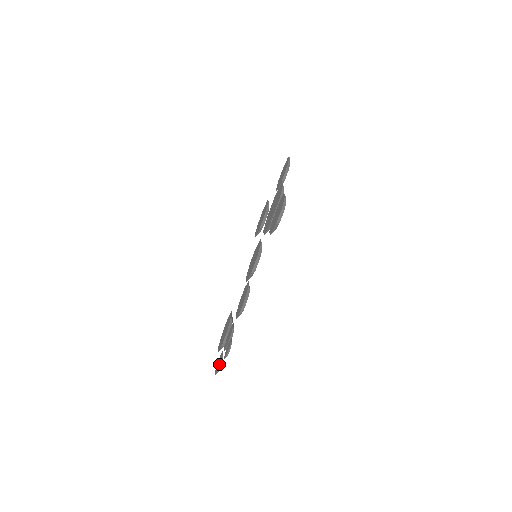
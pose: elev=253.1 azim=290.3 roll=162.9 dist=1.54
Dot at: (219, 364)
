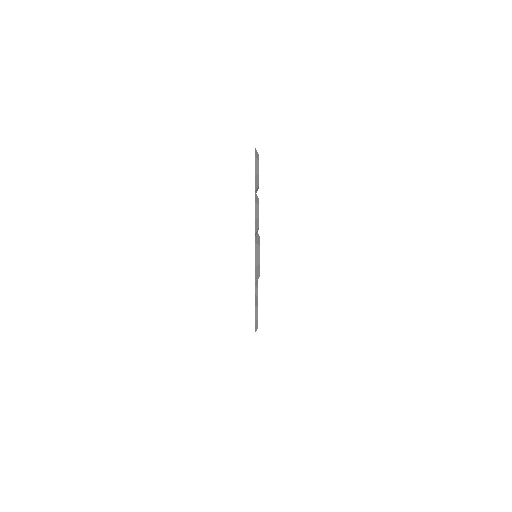
Dot at: occluded
